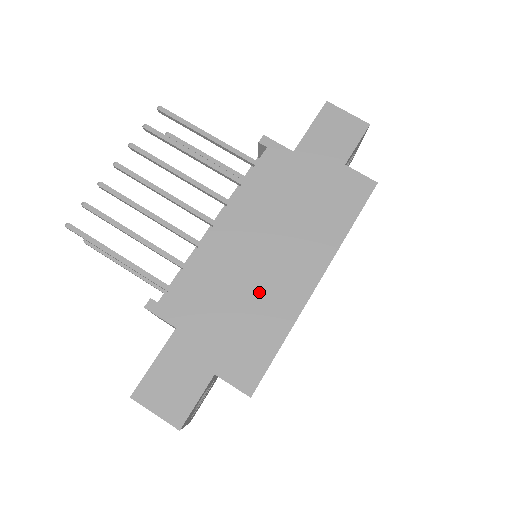
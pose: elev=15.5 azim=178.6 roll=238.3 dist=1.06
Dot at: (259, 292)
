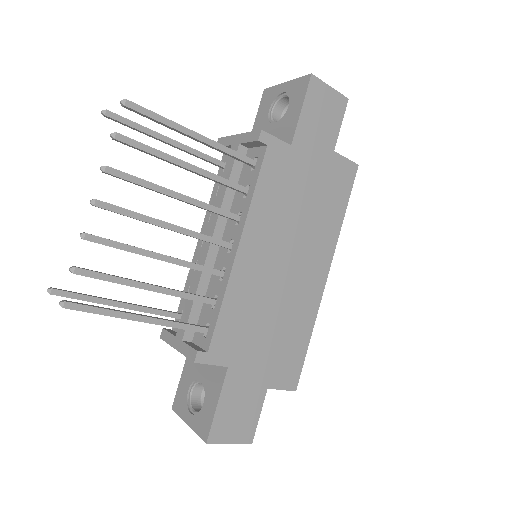
Dot at: (287, 304)
